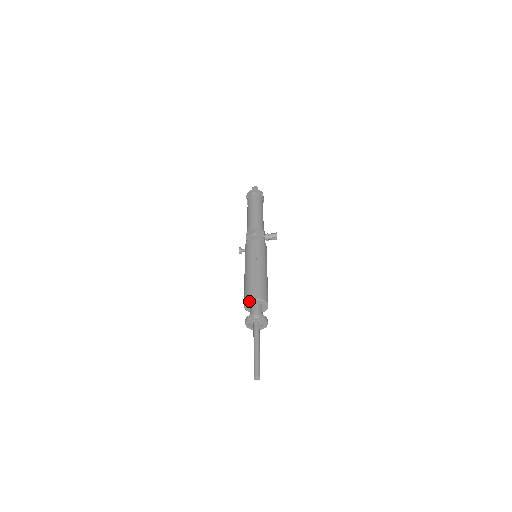
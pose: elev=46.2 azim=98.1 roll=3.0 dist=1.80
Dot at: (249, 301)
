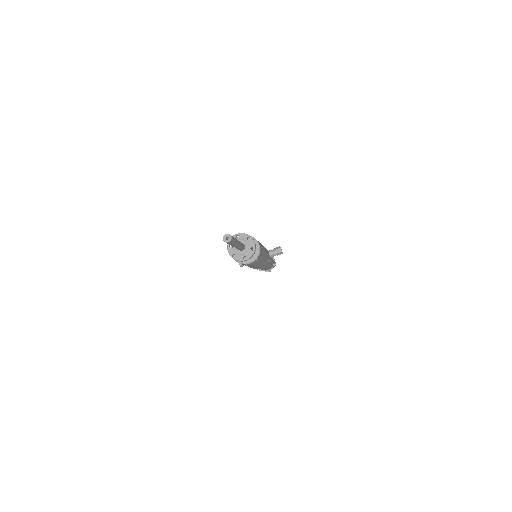
Dot at: occluded
